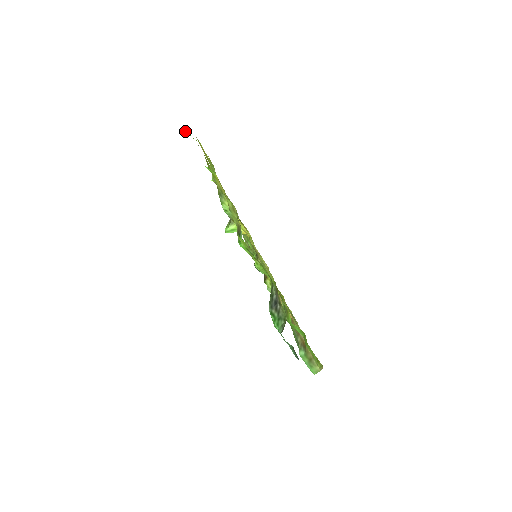
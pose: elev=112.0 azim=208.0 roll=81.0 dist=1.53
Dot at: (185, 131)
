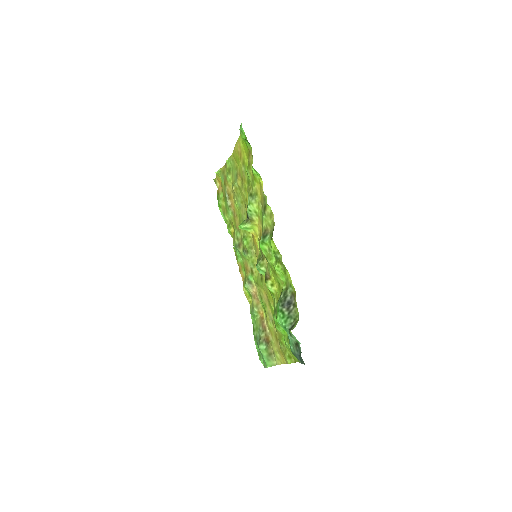
Dot at: (240, 130)
